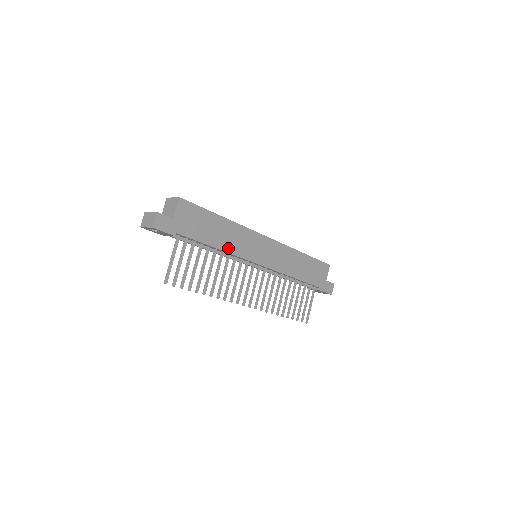
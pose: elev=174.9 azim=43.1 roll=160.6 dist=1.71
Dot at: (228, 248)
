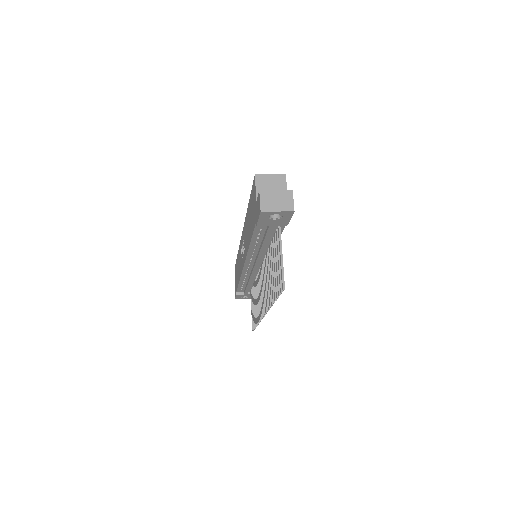
Dot at: occluded
